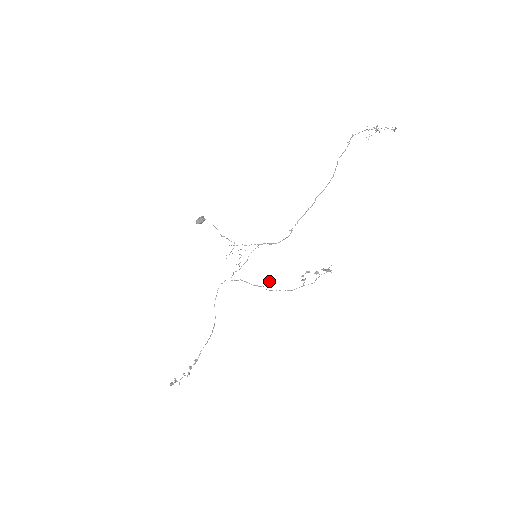
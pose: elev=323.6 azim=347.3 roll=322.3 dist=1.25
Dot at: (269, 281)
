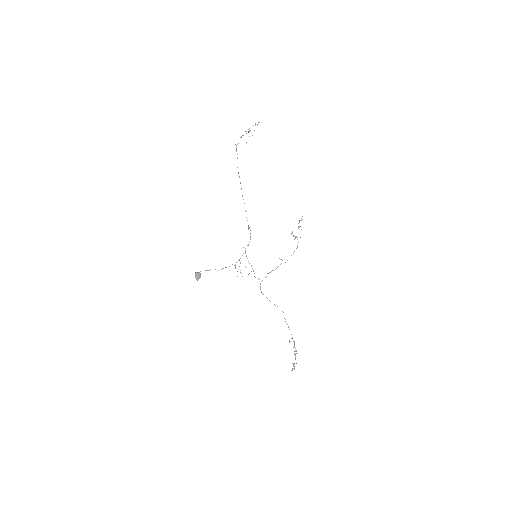
Dot at: occluded
